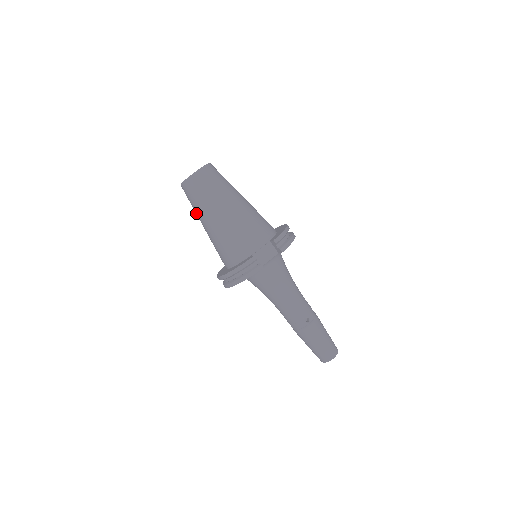
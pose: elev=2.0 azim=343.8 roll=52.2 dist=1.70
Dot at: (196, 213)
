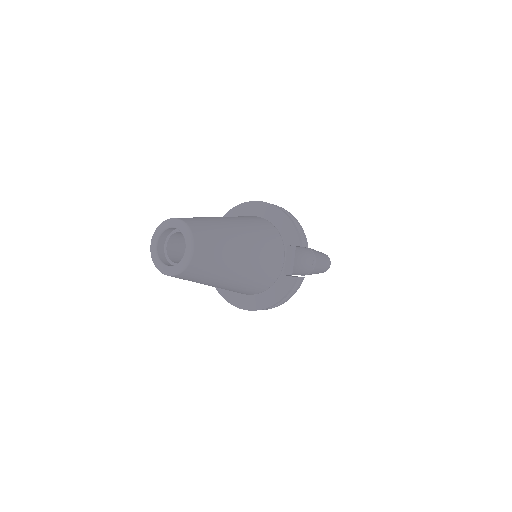
Dot at: occluded
